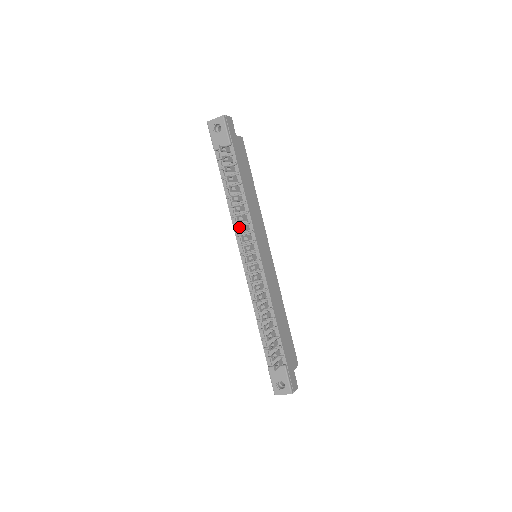
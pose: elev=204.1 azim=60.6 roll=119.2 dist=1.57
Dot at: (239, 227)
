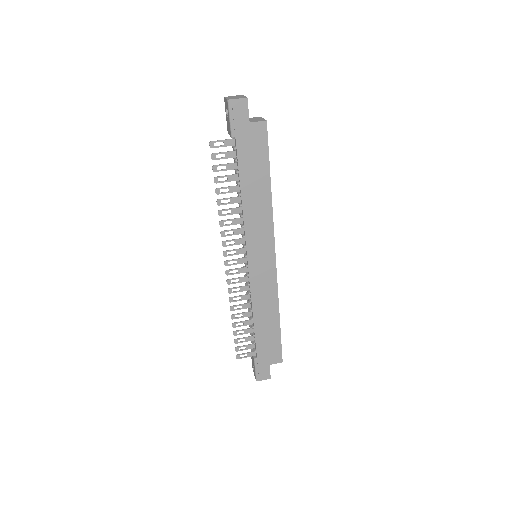
Dot at: (221, 232)
